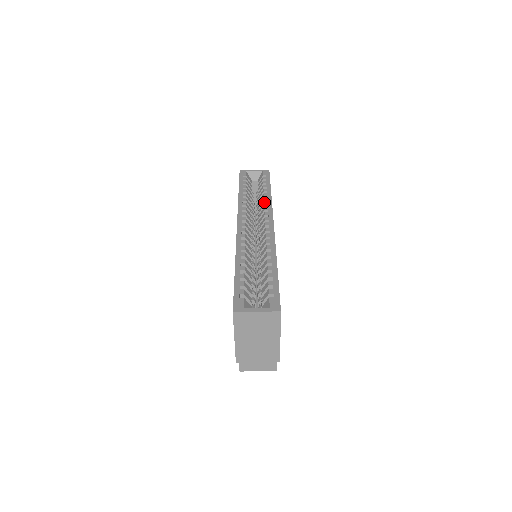
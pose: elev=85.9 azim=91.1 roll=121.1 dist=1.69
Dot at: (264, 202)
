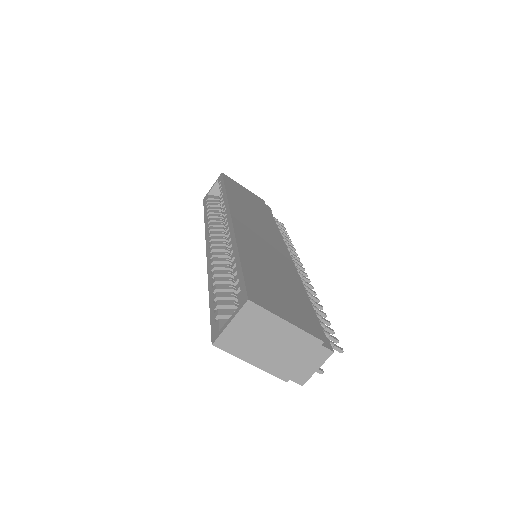
Dot at: occluded
